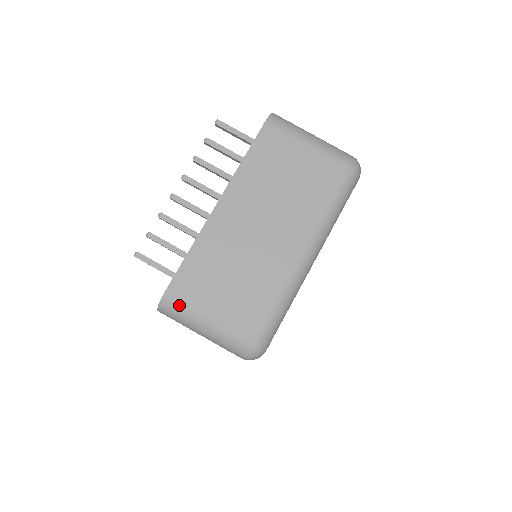
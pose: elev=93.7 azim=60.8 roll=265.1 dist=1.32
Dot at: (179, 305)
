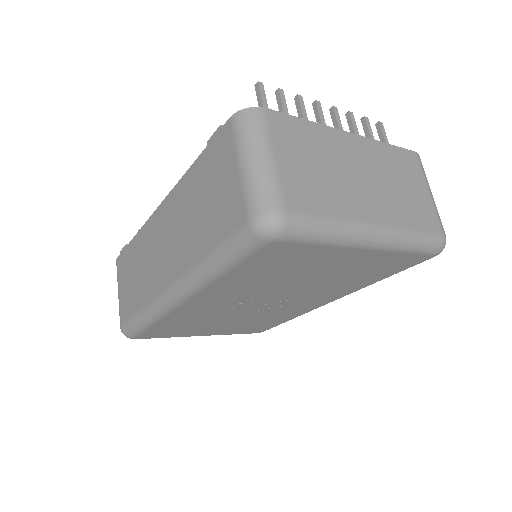
Dot at: (263, 125)
